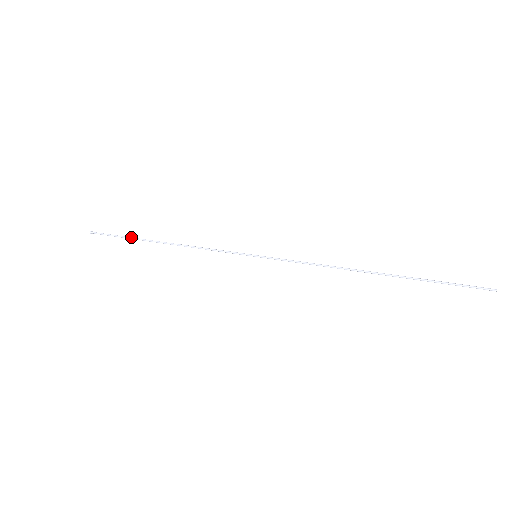
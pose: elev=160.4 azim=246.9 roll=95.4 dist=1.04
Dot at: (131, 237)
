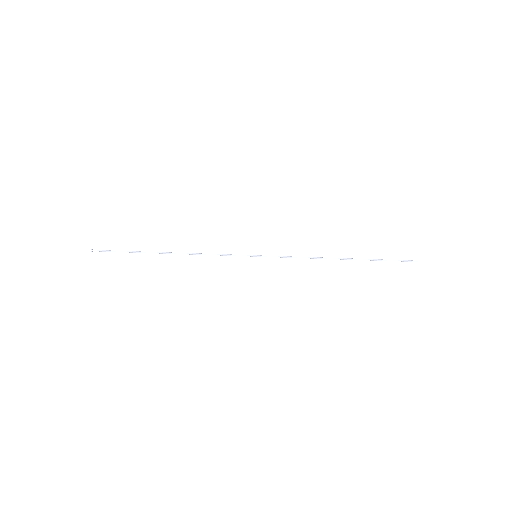
Dot at: occluded
